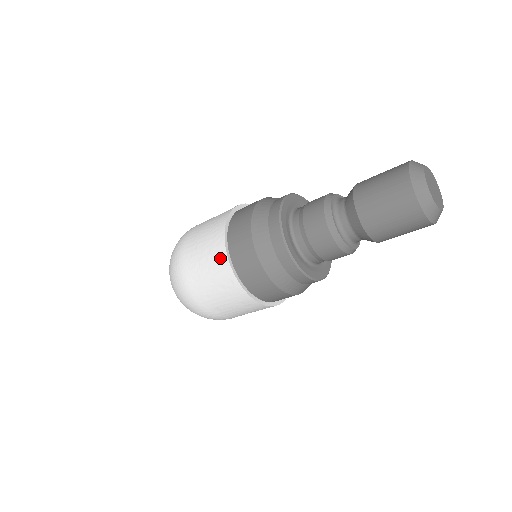
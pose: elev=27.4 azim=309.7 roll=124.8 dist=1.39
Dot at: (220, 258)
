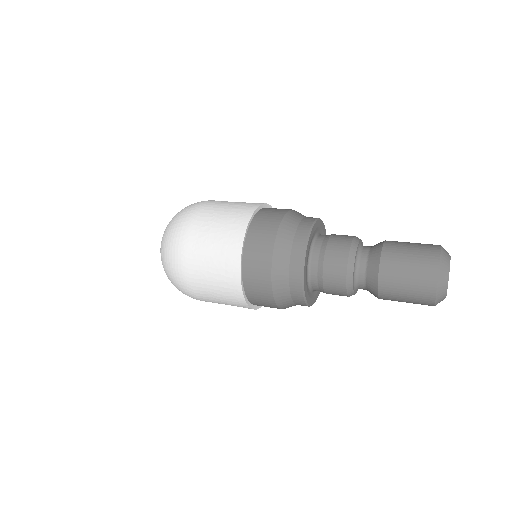
Dot at: occluded
